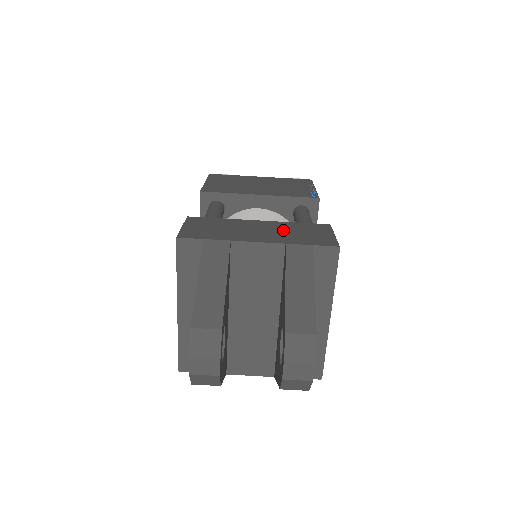
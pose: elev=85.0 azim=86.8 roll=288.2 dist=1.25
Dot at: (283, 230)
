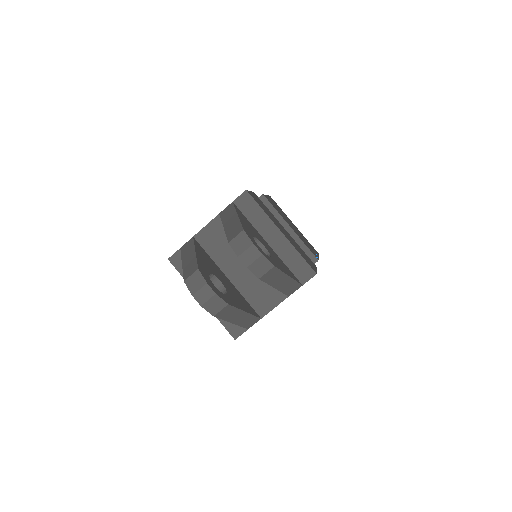
Dot at: occluded
